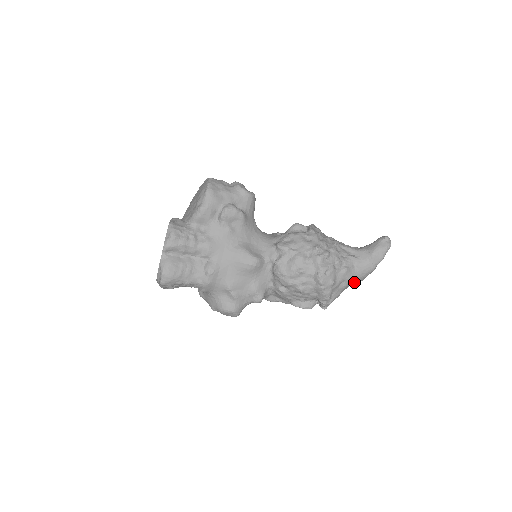
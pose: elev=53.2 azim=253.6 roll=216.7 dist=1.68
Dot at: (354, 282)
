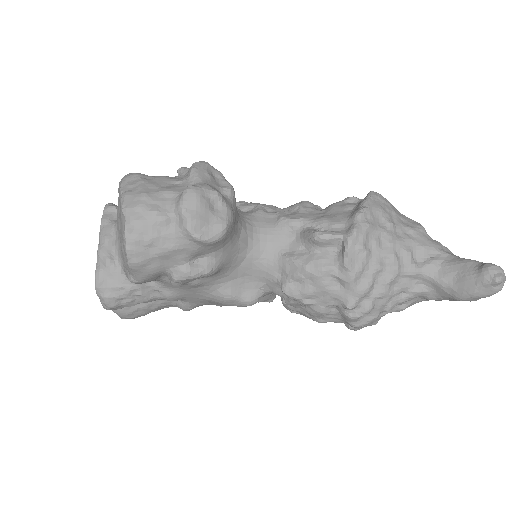
Dot at: occluded
